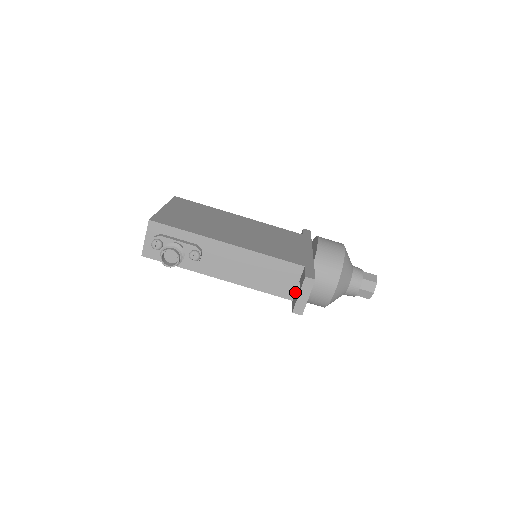
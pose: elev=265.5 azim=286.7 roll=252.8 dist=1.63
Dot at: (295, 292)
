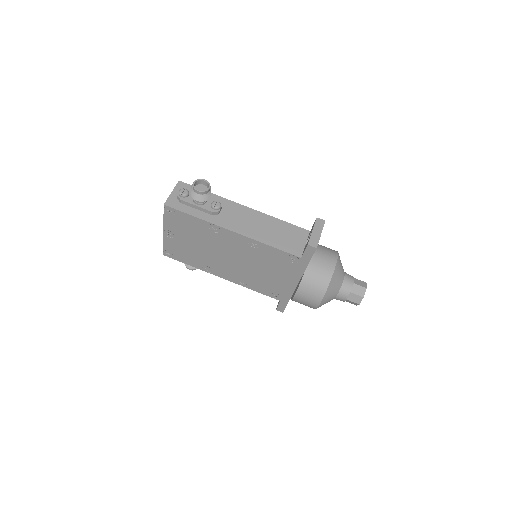
Dot at: (303, 250)
